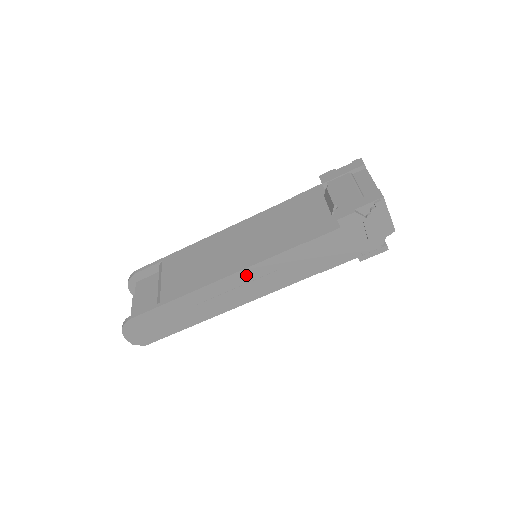
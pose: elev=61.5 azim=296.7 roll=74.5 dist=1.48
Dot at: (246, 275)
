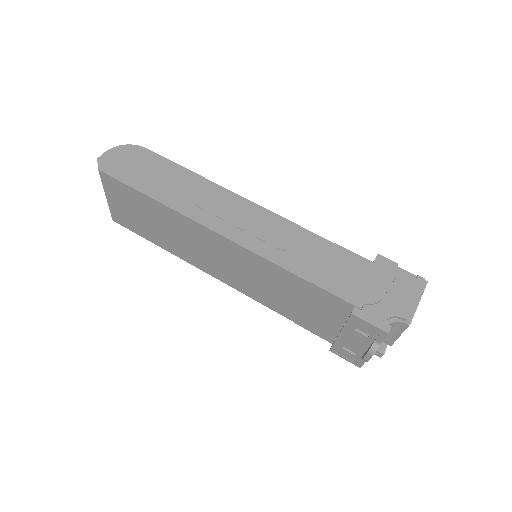
Dot at: (260, 215)
